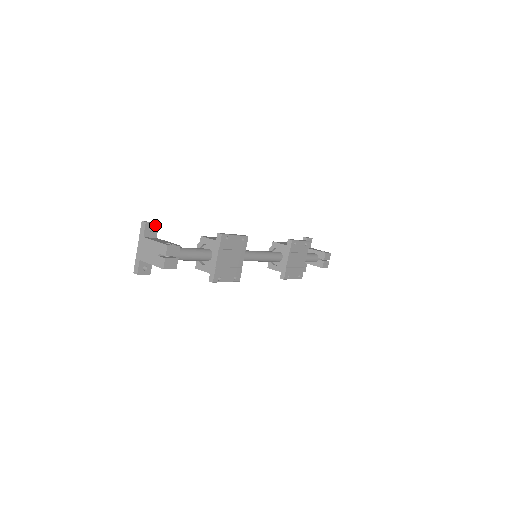
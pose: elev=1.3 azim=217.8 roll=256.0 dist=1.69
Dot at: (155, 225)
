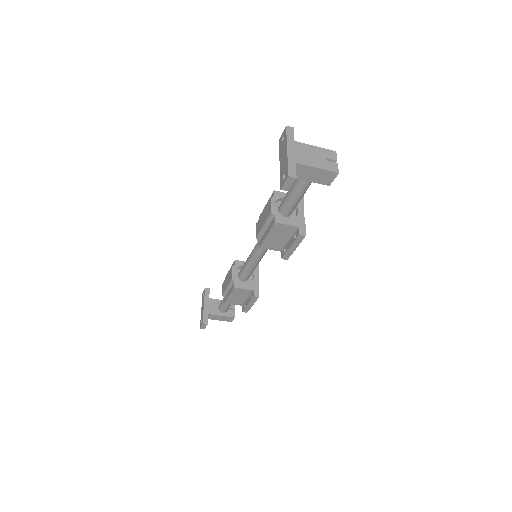
Dot at: occluded
